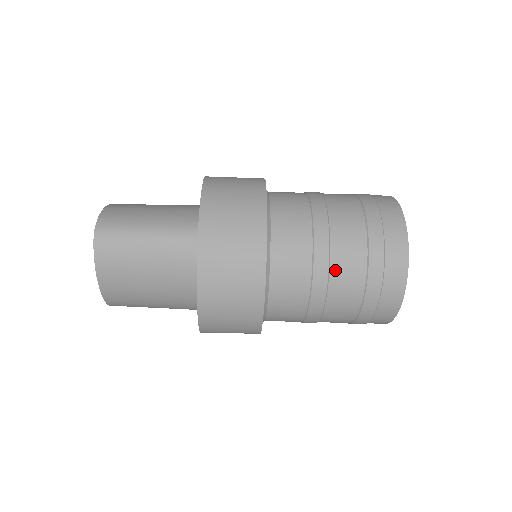
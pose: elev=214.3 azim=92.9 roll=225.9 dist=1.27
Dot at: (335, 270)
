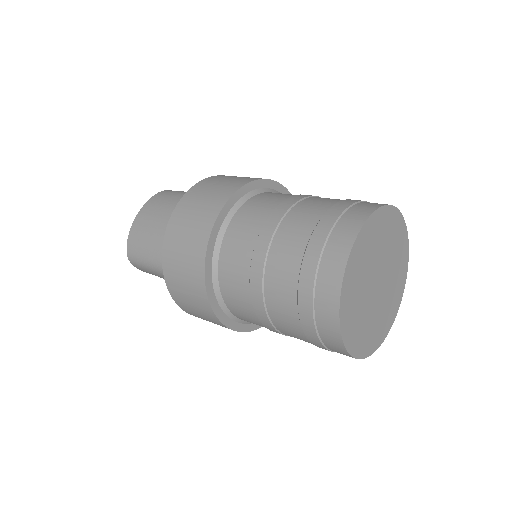
Dot at: (282, 331)
